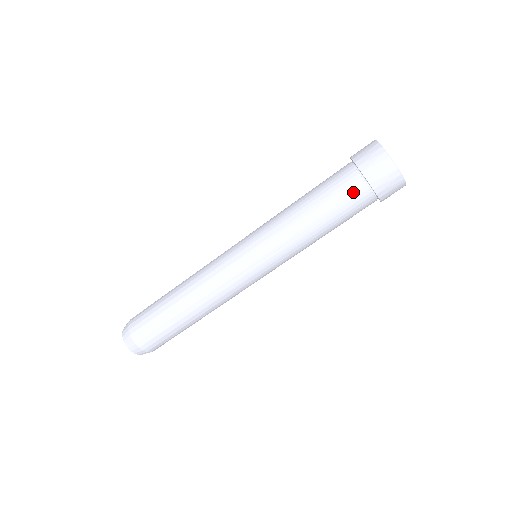
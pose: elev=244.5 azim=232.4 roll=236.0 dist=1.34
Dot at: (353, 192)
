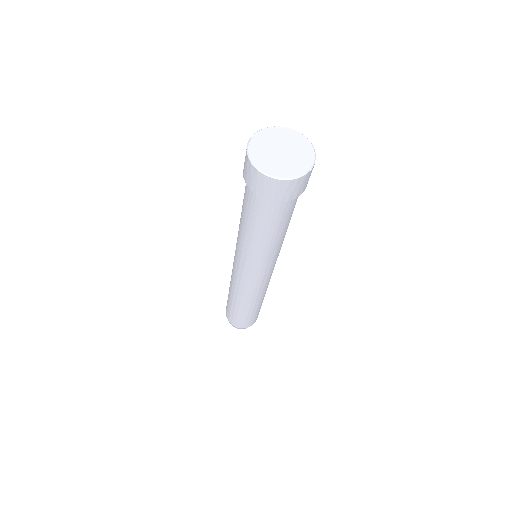
Dot at: (250, 198)
